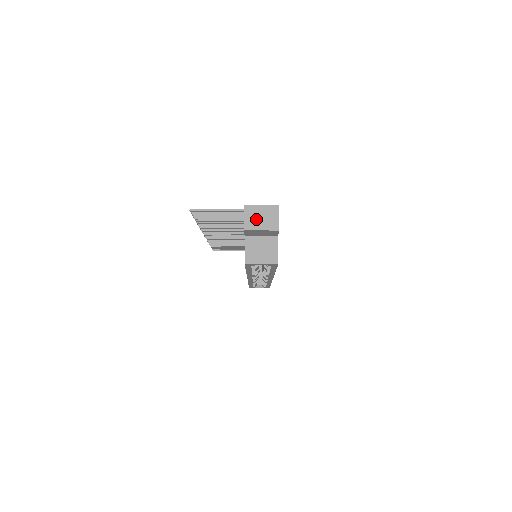
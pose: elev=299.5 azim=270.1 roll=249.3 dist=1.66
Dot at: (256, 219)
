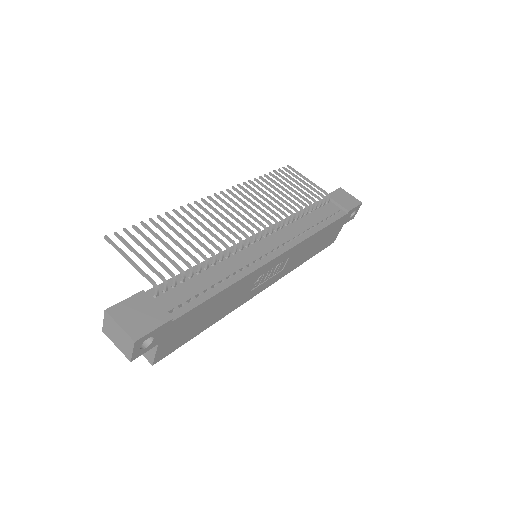
Dot at: (113, 332)
